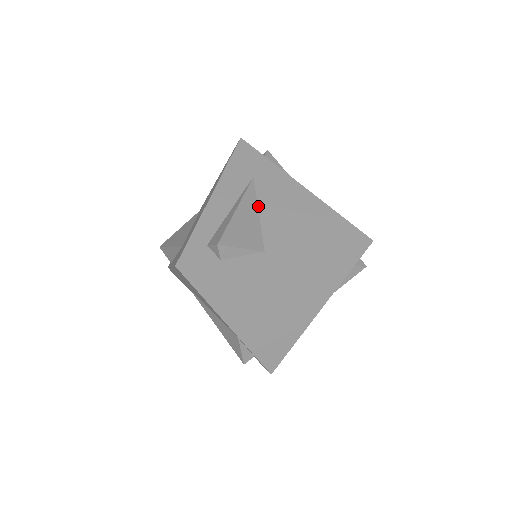
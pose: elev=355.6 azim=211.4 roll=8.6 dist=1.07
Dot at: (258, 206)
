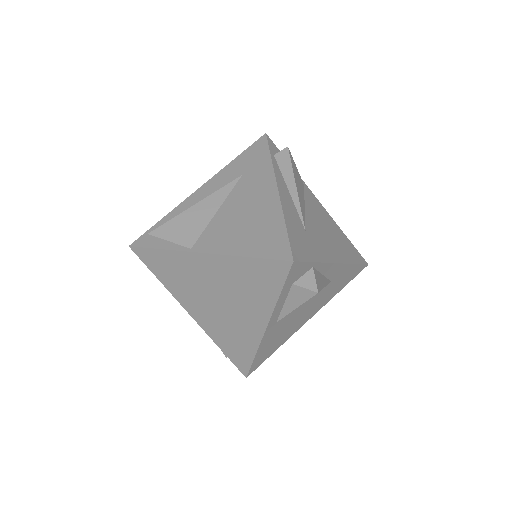
Dot at: (222, 204)
